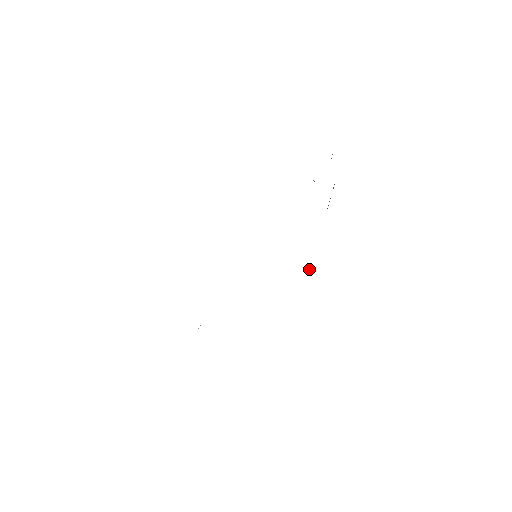
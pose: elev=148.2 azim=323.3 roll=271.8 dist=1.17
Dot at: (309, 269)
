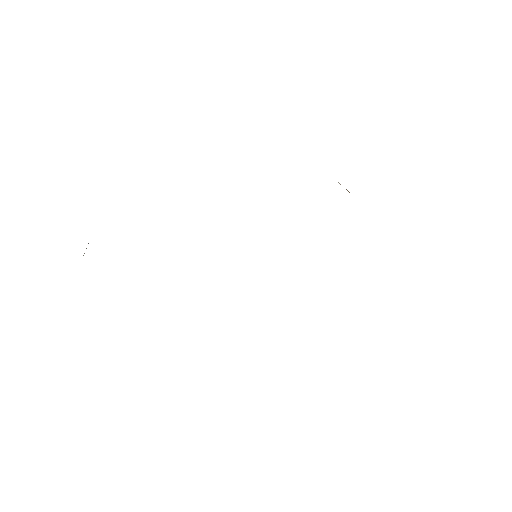
Dot at: occluded
